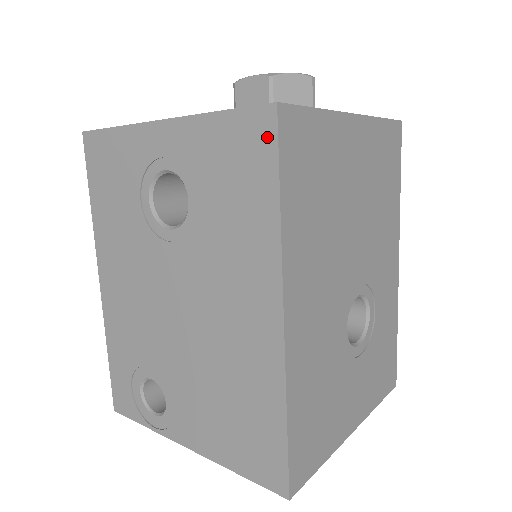
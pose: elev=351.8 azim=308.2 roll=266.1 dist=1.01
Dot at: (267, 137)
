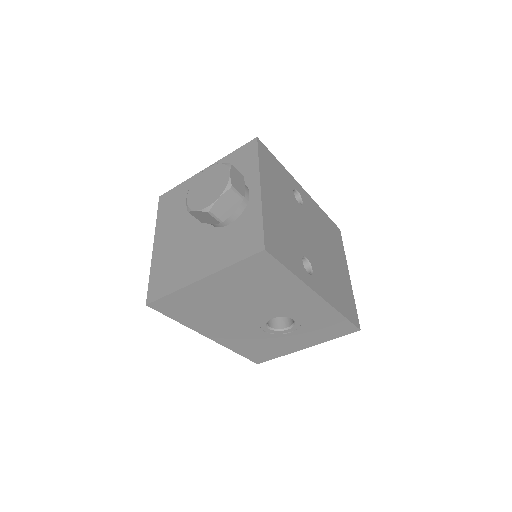
Dot at: occluded
